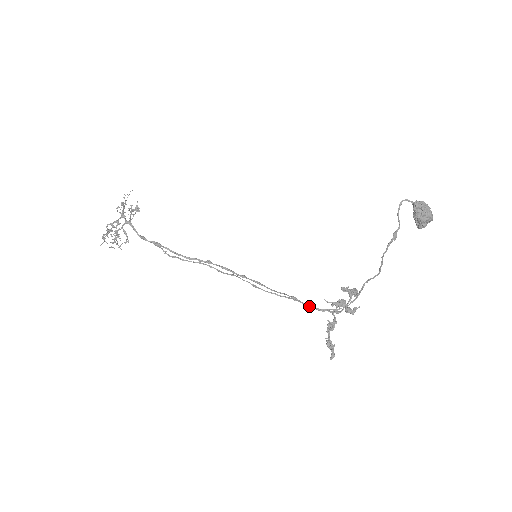
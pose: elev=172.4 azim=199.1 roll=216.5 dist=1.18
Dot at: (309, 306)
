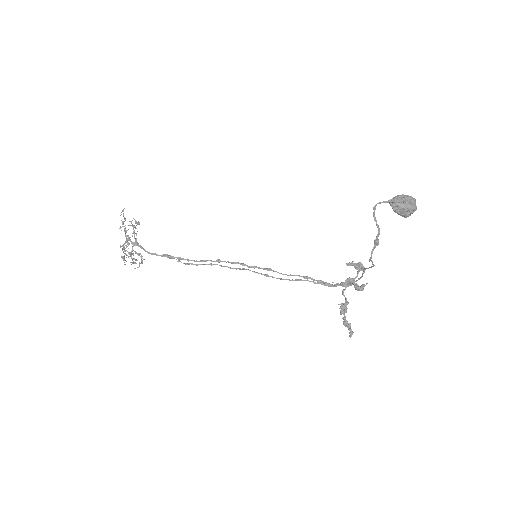
Dot at: (321, 284)
